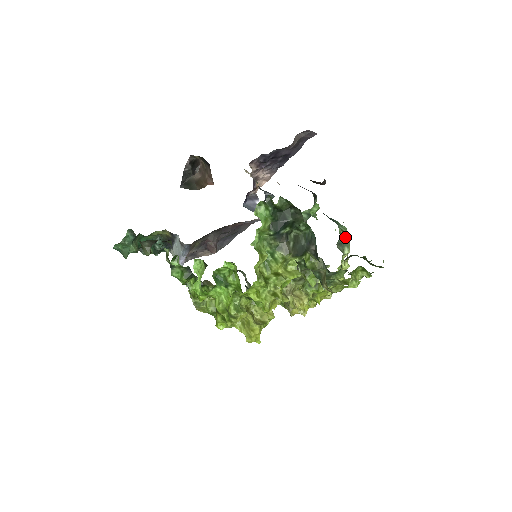
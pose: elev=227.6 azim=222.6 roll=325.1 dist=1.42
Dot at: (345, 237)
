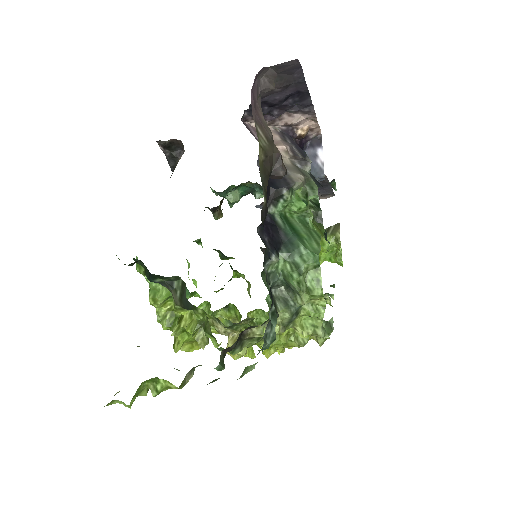
Dot at: (288, 281)
